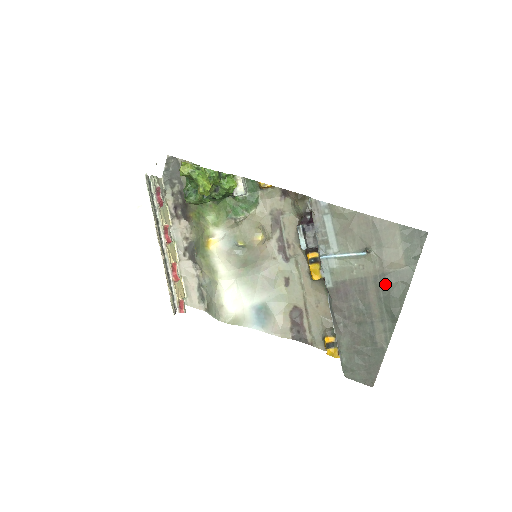
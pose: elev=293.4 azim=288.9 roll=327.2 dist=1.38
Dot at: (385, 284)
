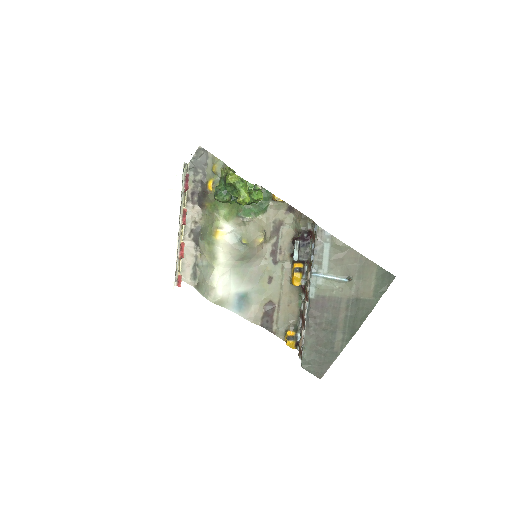
Dot at: (354, 307)
